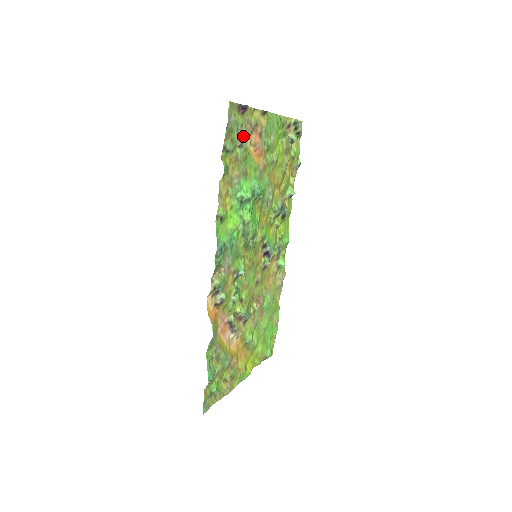
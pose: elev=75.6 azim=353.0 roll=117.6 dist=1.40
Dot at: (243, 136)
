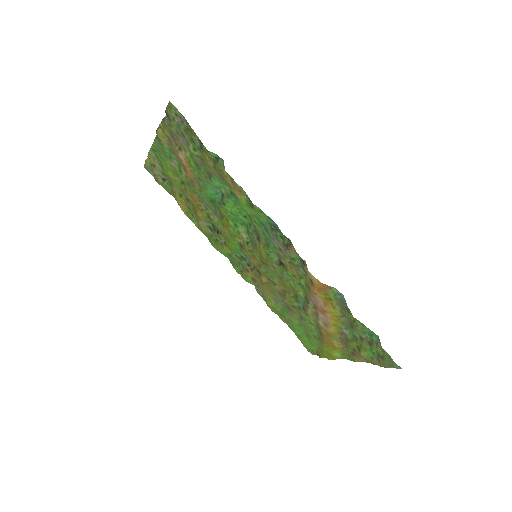
Dot at: (184, 143)
